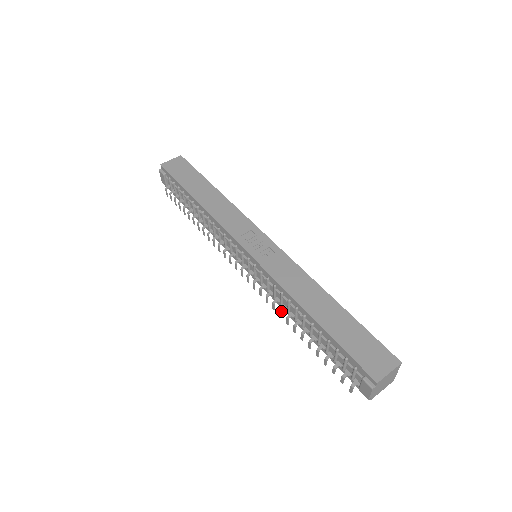
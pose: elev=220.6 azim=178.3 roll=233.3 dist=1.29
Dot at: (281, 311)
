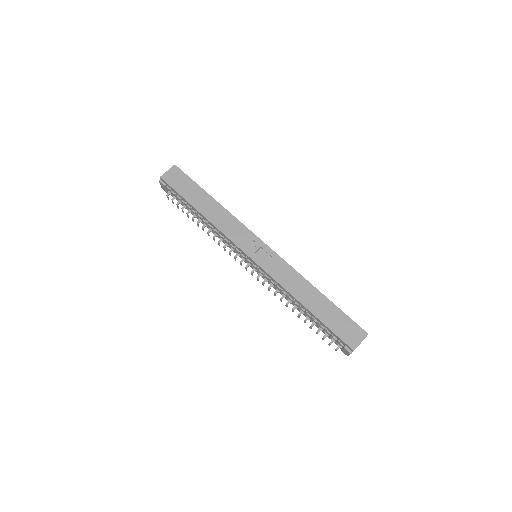
Dot at: occluded
